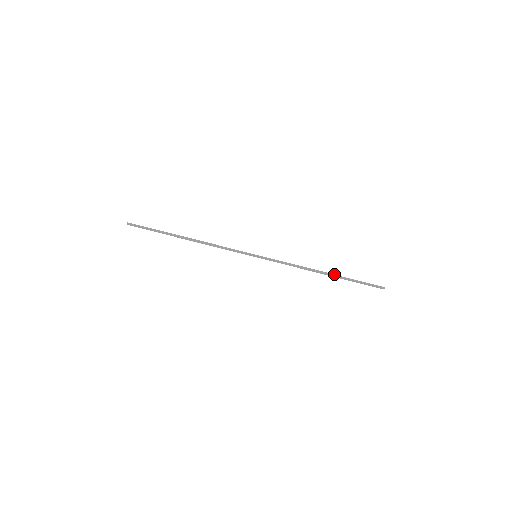
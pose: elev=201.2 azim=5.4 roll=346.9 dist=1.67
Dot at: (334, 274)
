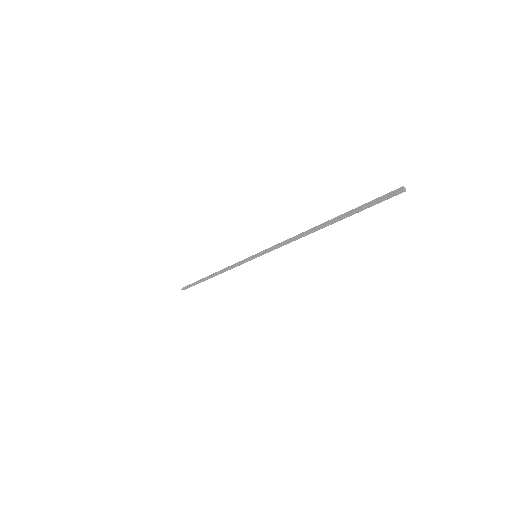
Dot at: (329, 220)
